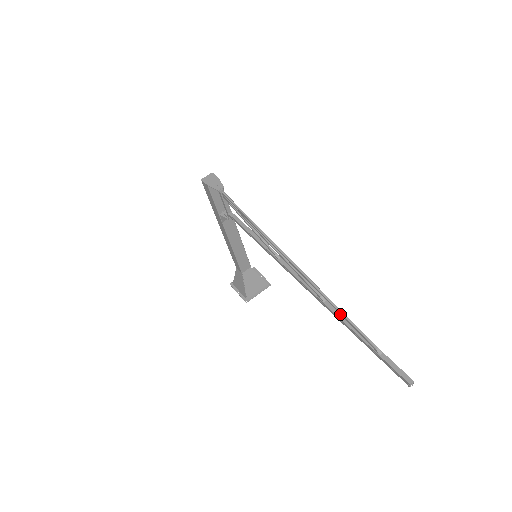
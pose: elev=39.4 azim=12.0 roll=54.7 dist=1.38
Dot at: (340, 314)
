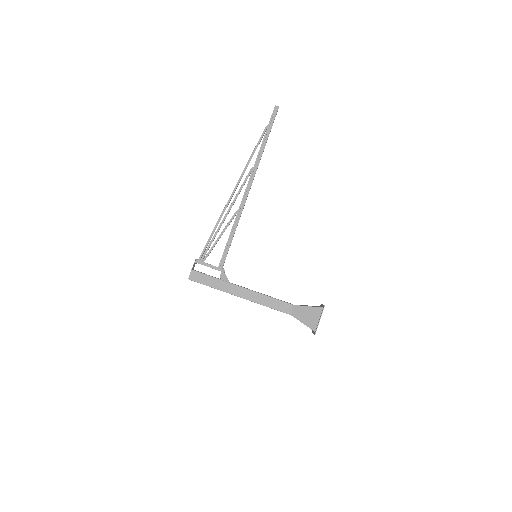
Dot at: occluded
